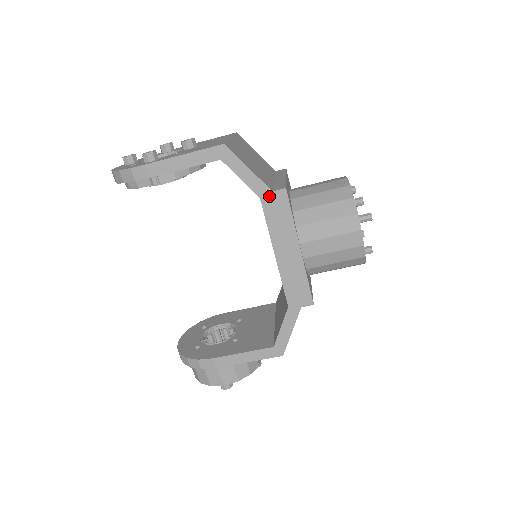
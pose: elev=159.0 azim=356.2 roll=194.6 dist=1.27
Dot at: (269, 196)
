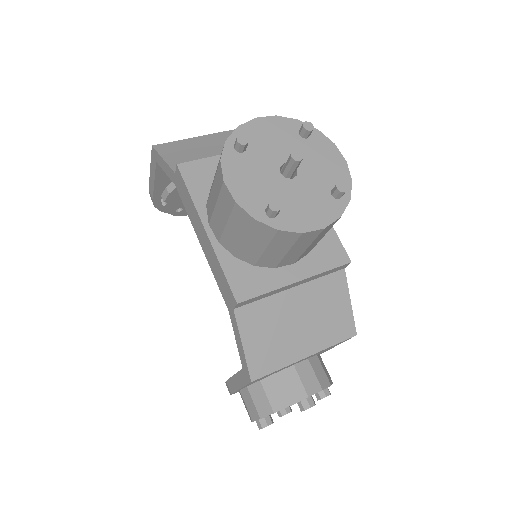
Dot at: (176, 180)
